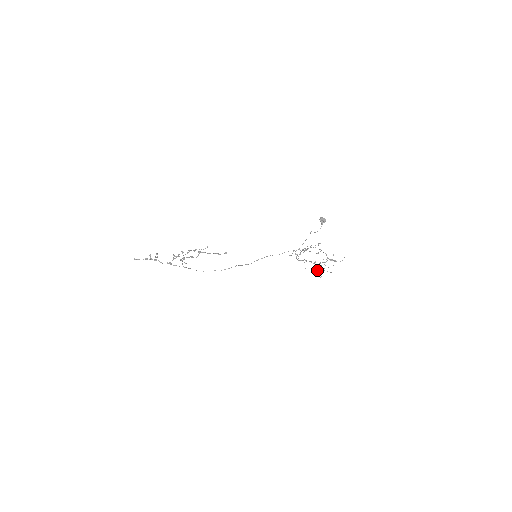
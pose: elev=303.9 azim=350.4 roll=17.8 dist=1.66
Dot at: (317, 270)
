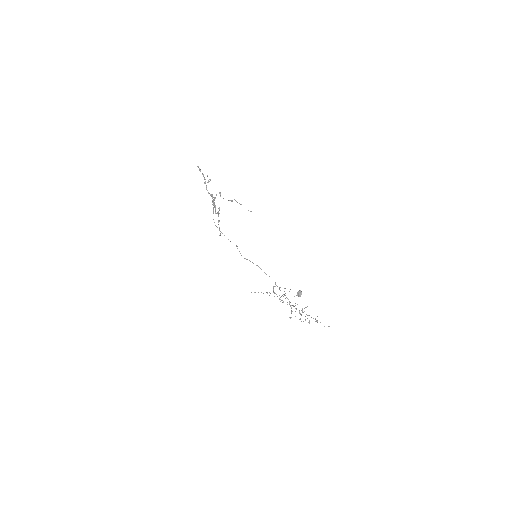
Dot at: (292, 311)
